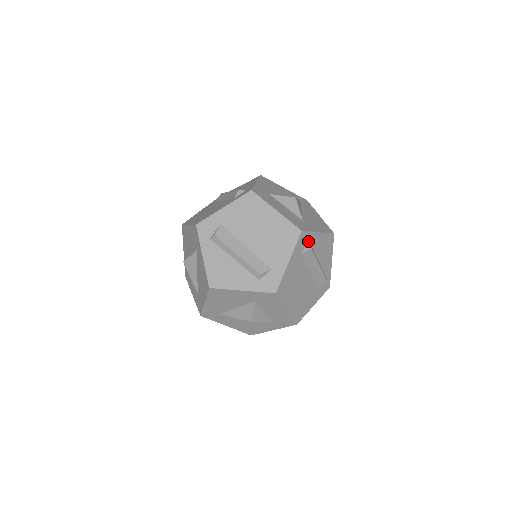
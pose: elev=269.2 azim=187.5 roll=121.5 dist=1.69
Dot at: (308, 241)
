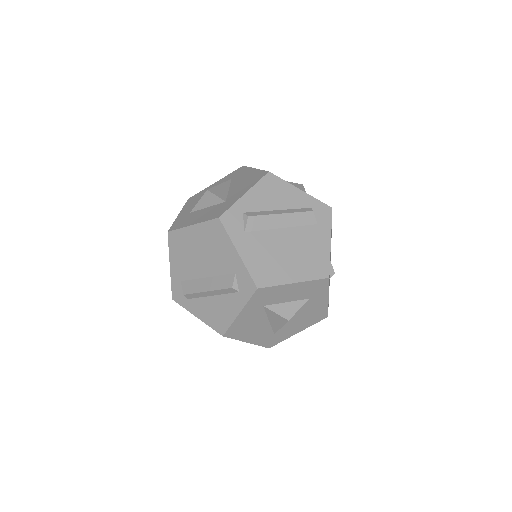
Dot at: (240, 214)
